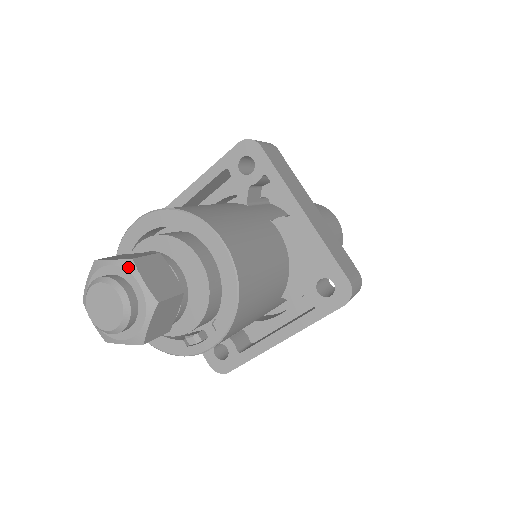
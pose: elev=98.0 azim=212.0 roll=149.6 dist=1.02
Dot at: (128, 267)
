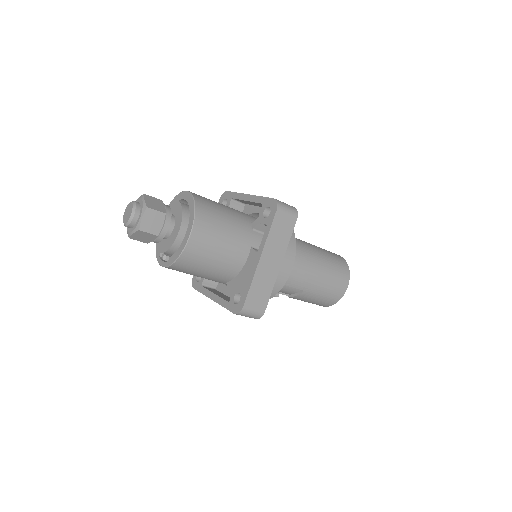
Dot at: (144, 208)
